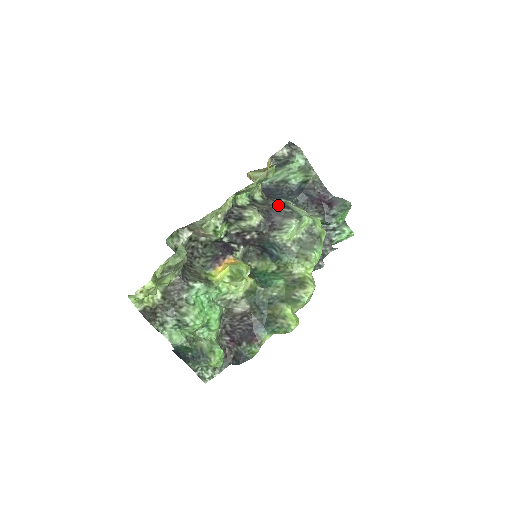
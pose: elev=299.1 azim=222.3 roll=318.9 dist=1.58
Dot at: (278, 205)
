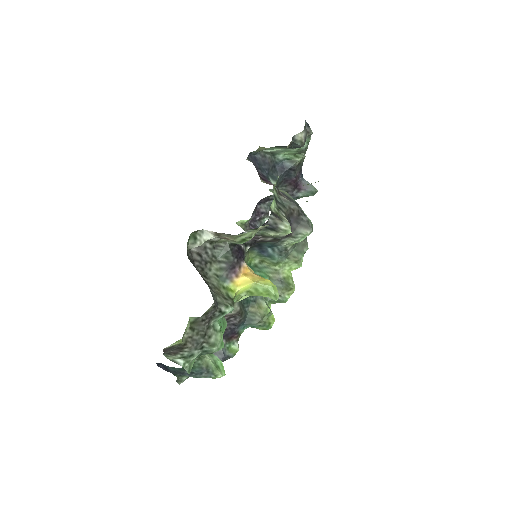
Dot at: (297, 210)
